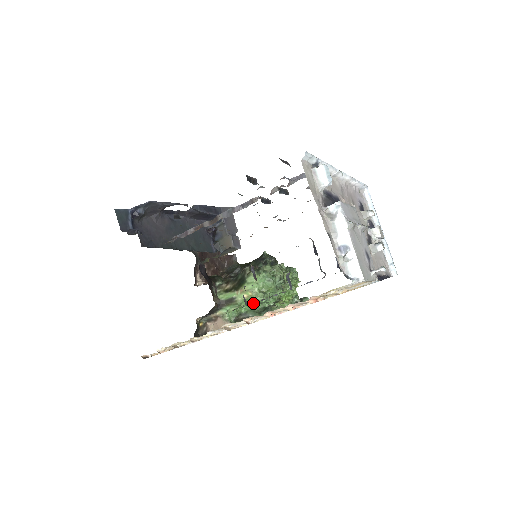
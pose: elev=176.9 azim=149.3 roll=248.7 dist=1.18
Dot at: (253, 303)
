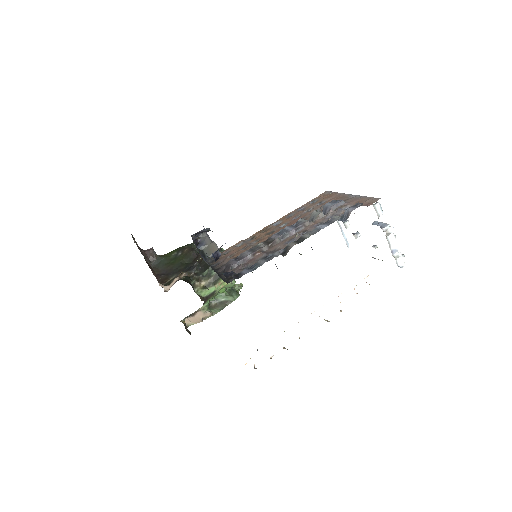
Dot at: (224, 289)
